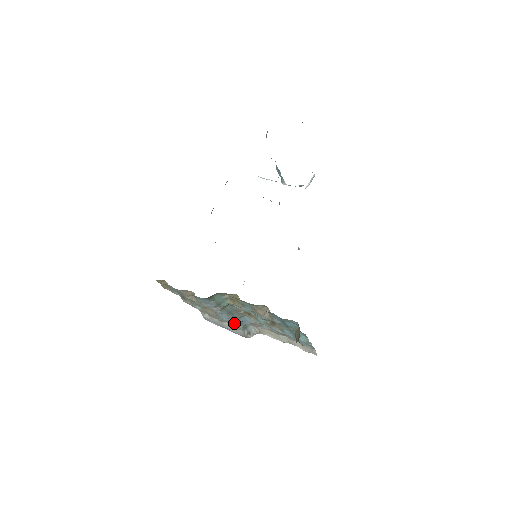
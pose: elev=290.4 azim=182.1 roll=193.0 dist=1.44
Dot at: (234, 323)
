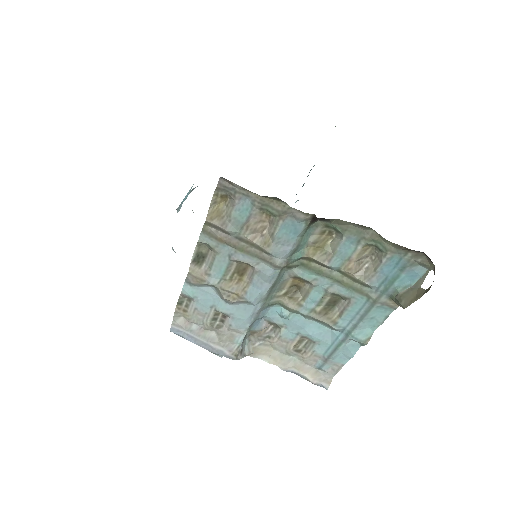
Dot at: (250, 317)
